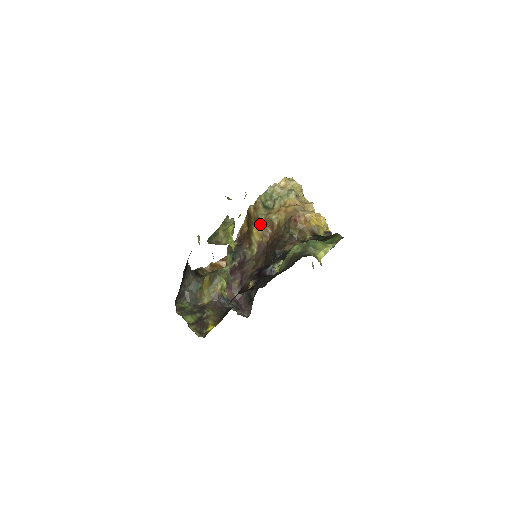
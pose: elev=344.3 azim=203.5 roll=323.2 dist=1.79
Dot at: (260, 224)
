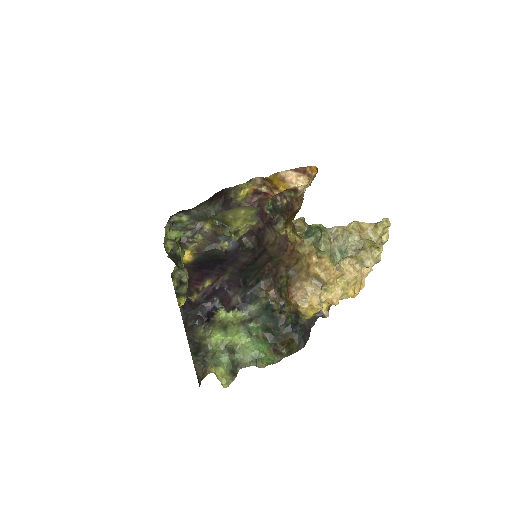
Dot at: (292, 236)
